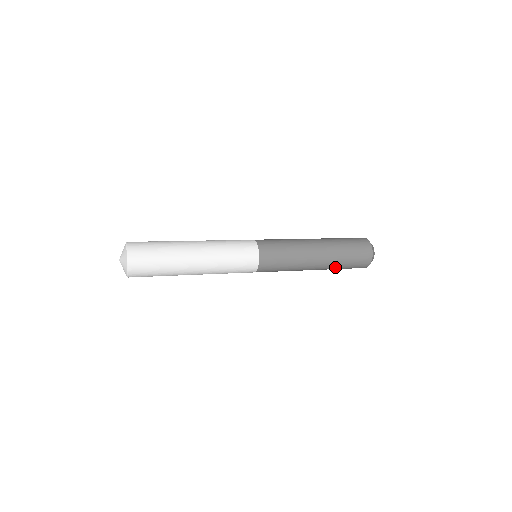
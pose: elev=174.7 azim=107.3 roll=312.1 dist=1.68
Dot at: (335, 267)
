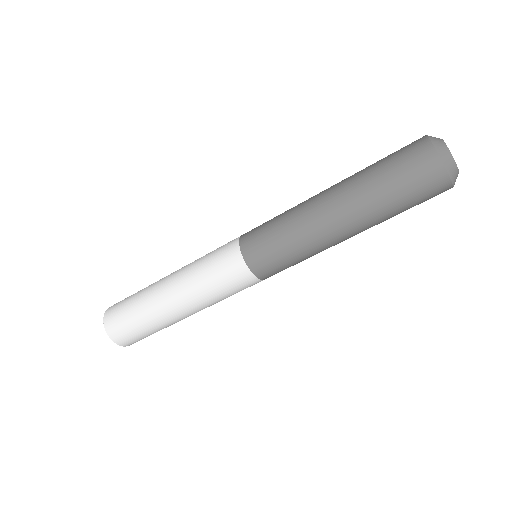
Dot at: (370, 195)
